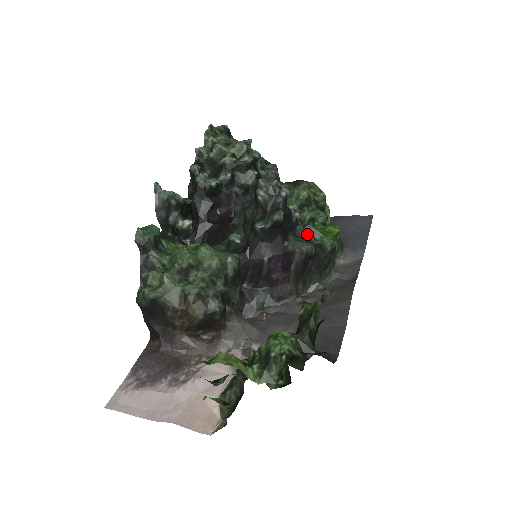
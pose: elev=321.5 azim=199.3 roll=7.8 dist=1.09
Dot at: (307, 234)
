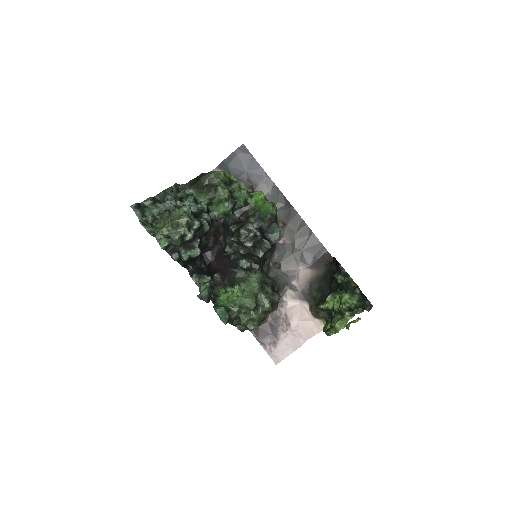
Dot at: (261, 219)
